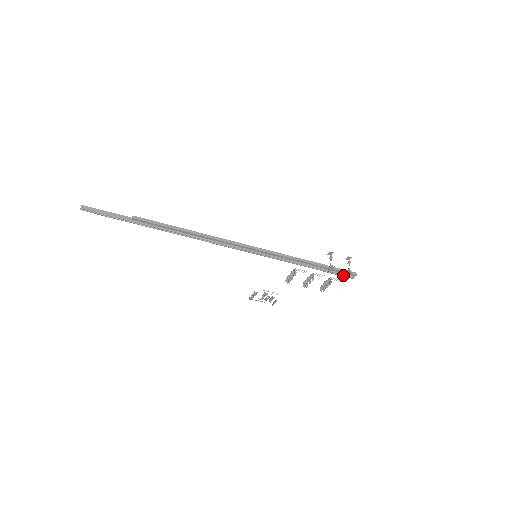
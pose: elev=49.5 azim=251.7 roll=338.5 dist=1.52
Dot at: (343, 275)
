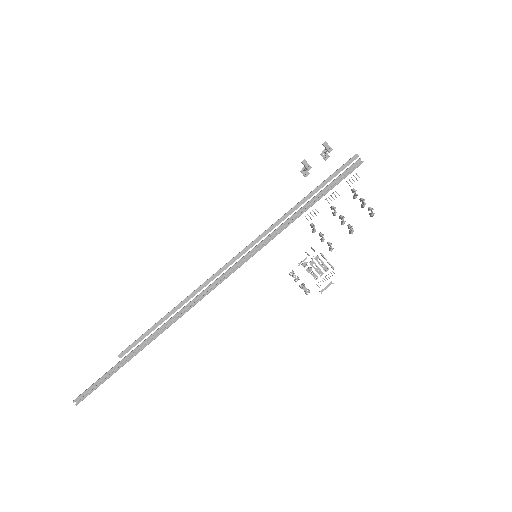
Dot at: (351, 172)
